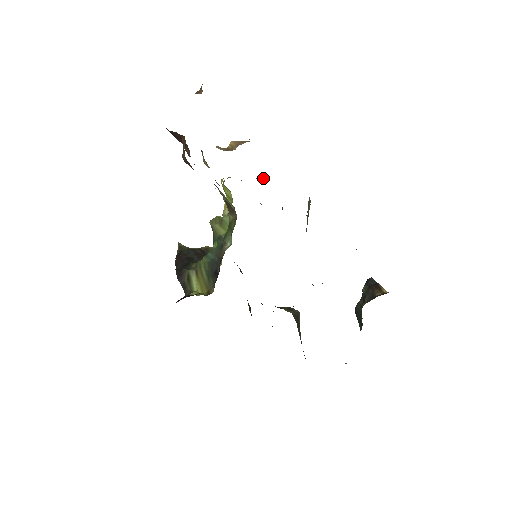
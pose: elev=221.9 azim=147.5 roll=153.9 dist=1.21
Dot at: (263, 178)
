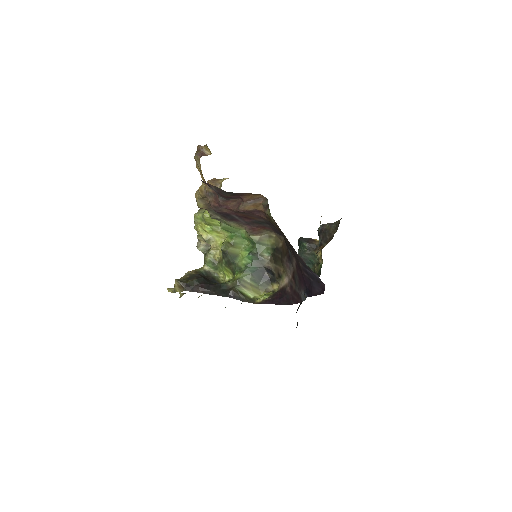
Dot at: occluded
